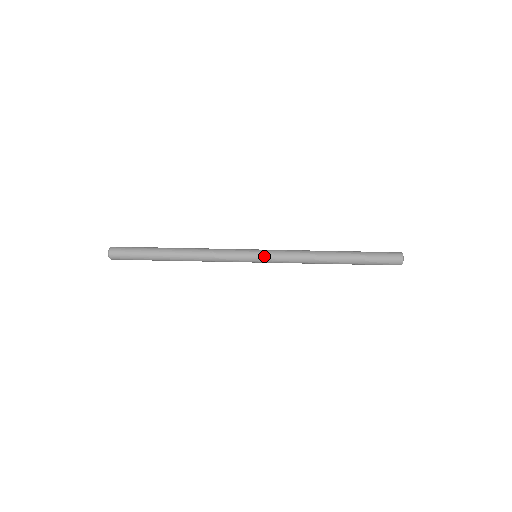
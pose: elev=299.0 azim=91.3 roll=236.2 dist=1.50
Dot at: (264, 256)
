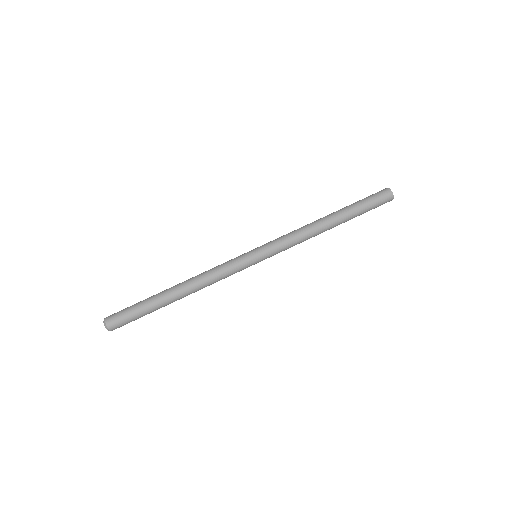
Dot at: (266, 256)
